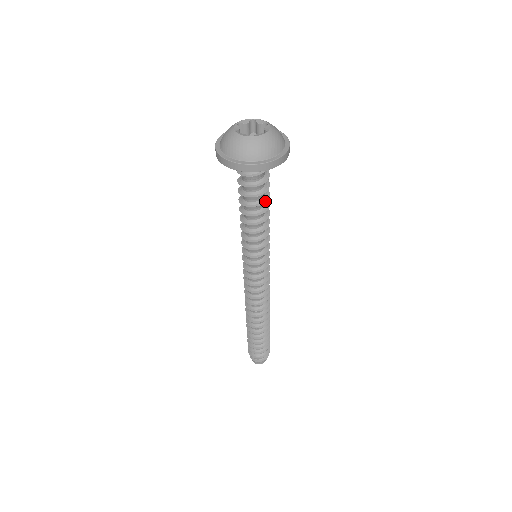
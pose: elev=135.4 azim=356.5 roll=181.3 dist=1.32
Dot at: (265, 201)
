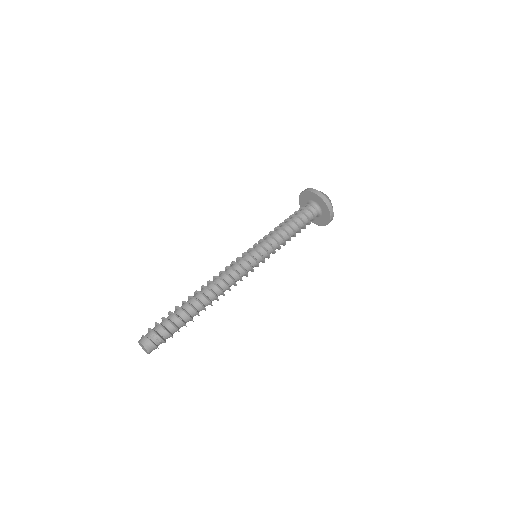
Dot at: occluded
